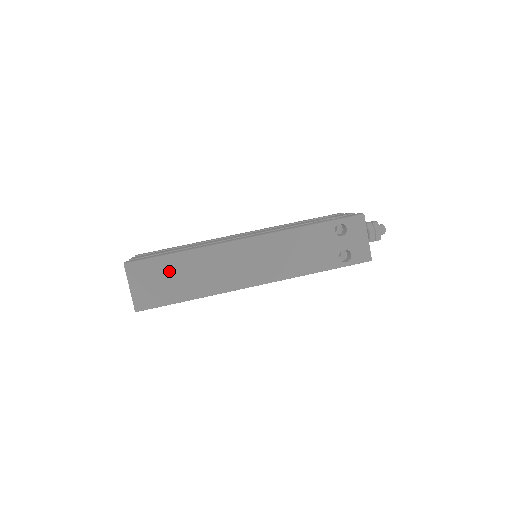
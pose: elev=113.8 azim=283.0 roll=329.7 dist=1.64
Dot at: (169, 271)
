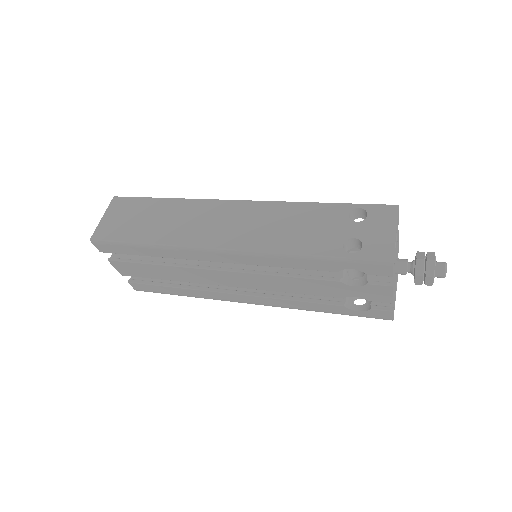
Dot at: (146, 211)
